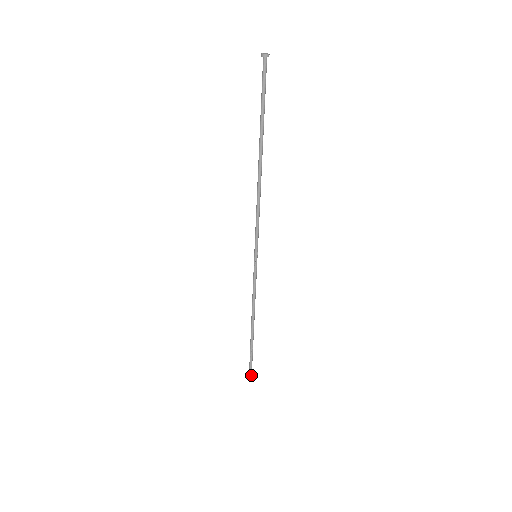
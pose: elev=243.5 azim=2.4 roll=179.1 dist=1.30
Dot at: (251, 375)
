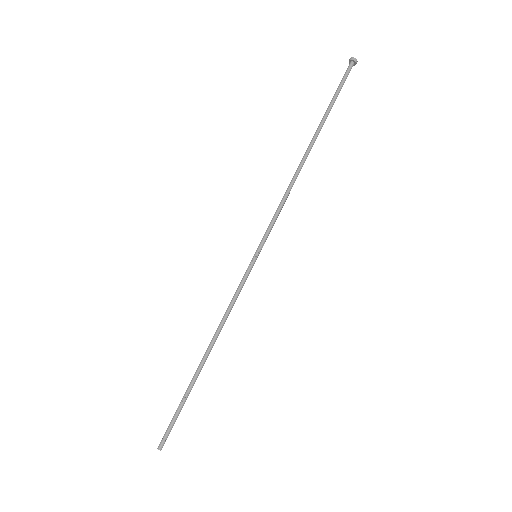
Dot at: (162, 445)
